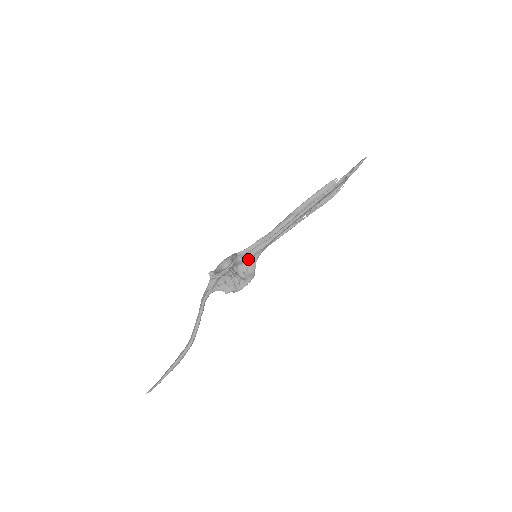
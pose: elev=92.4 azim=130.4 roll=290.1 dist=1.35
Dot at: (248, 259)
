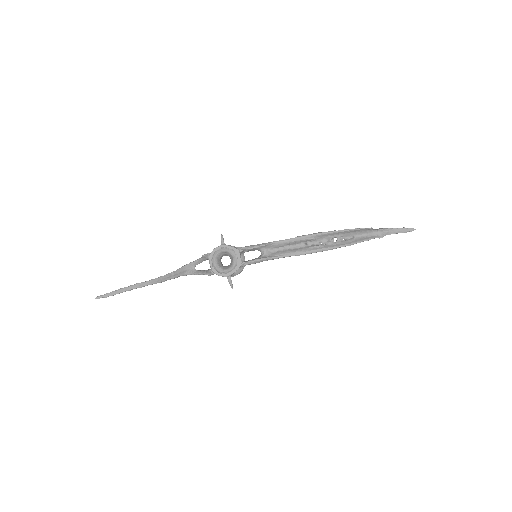
Dot at: (248, 264)
